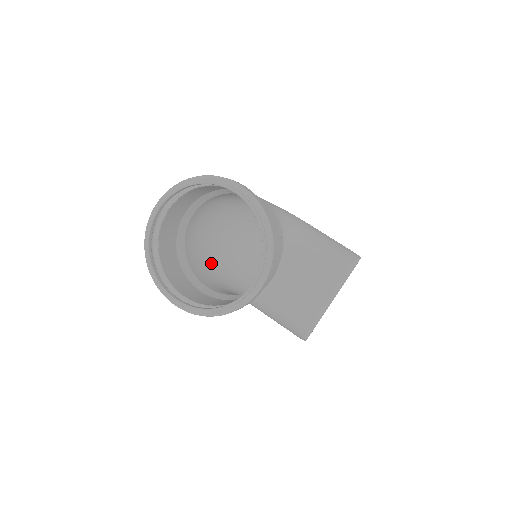
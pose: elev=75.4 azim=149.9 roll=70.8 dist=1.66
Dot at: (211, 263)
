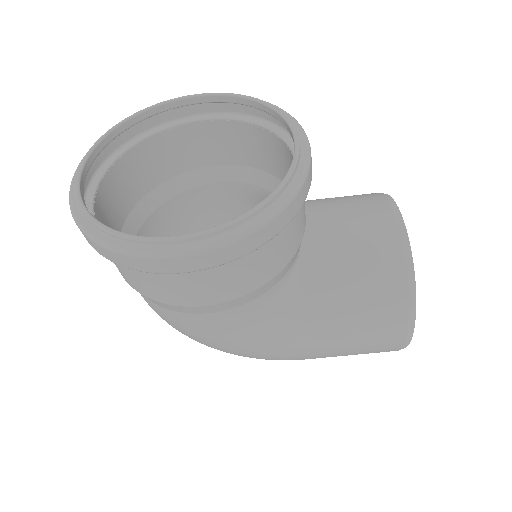
Dot at: occluded
